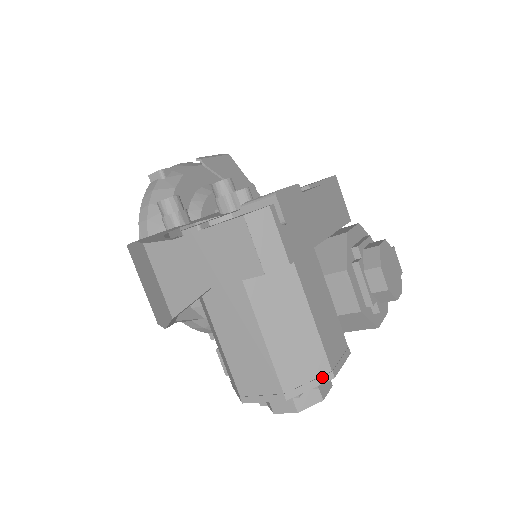
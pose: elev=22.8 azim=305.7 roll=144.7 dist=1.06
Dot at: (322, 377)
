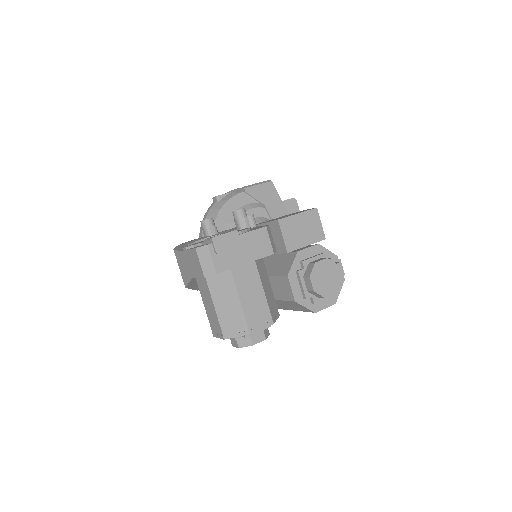
Dot at: (243, 332)
